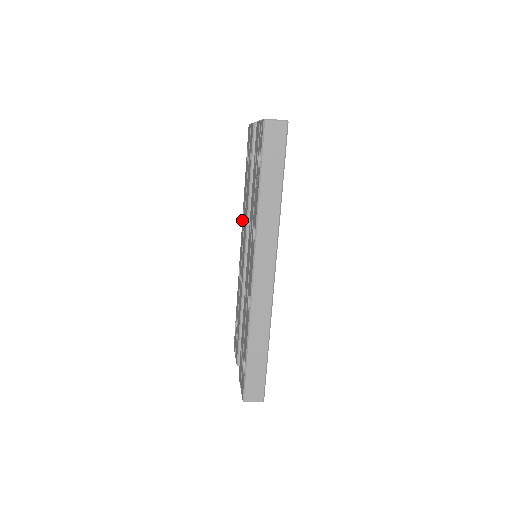
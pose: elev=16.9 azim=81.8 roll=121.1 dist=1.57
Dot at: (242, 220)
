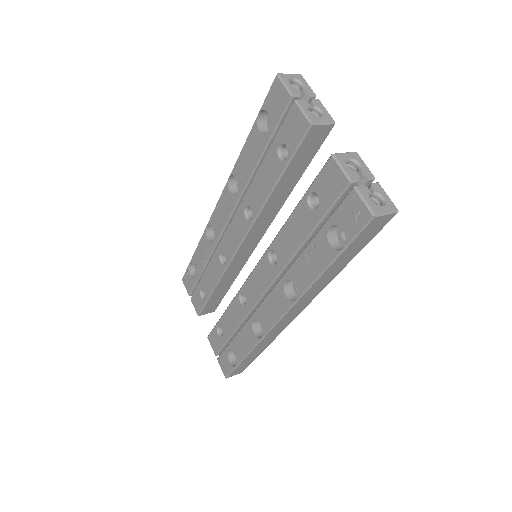
Dot at: (227, 185)
